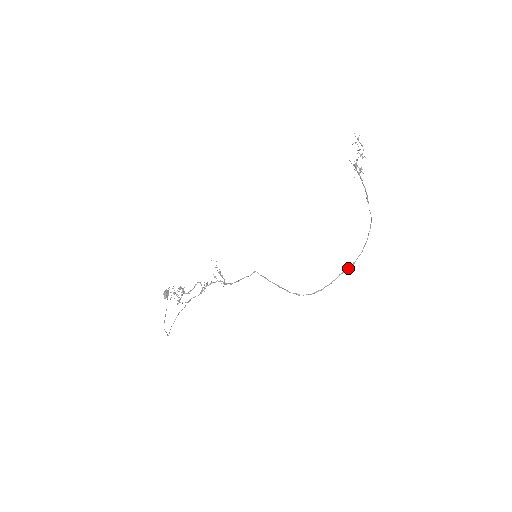
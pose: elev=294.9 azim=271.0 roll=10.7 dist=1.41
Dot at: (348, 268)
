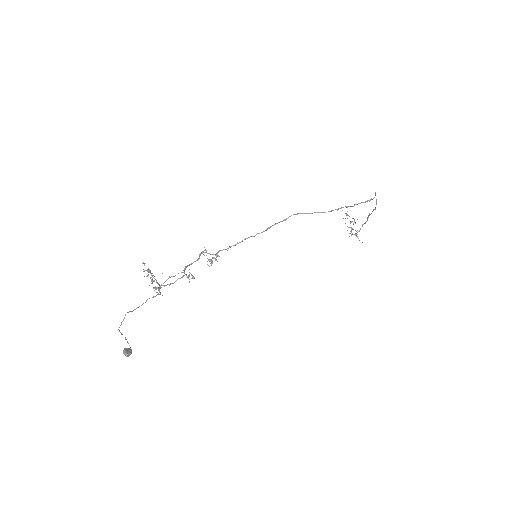
Dot at: (363, 202)
